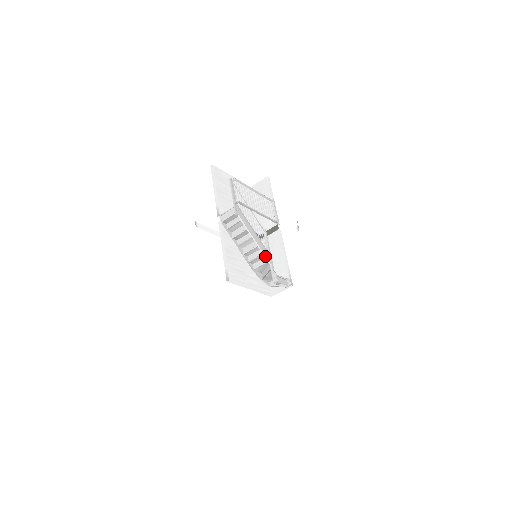
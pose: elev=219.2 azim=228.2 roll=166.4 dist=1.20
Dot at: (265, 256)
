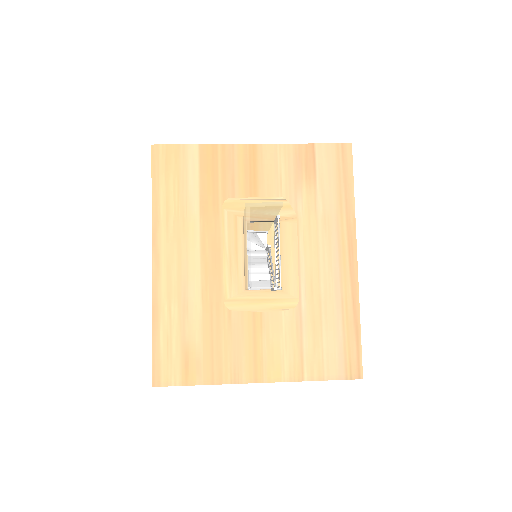
Dot at: occluded
